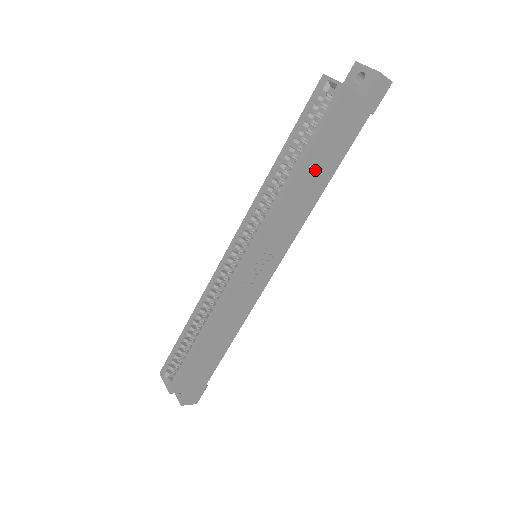
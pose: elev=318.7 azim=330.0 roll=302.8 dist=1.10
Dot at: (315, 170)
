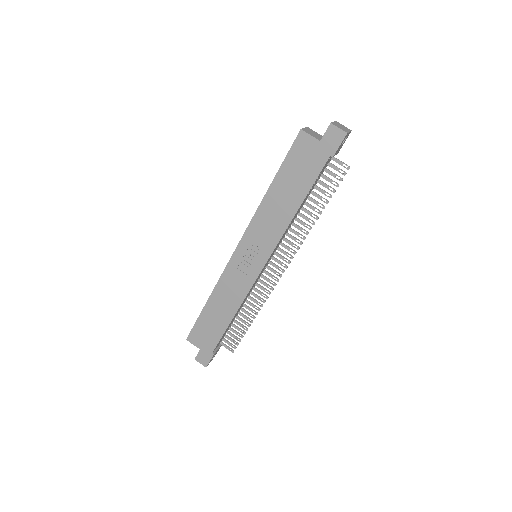
Dot at: (286, 191)
